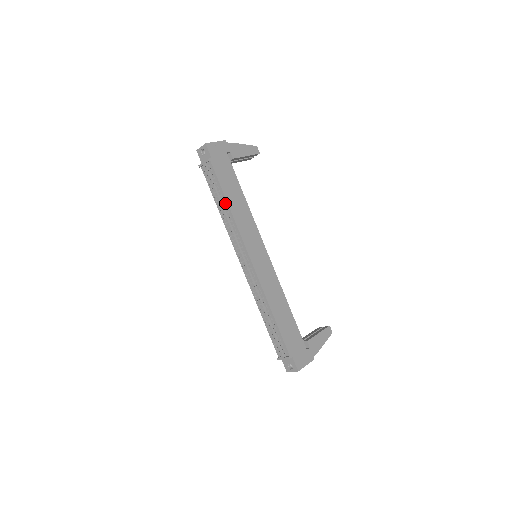
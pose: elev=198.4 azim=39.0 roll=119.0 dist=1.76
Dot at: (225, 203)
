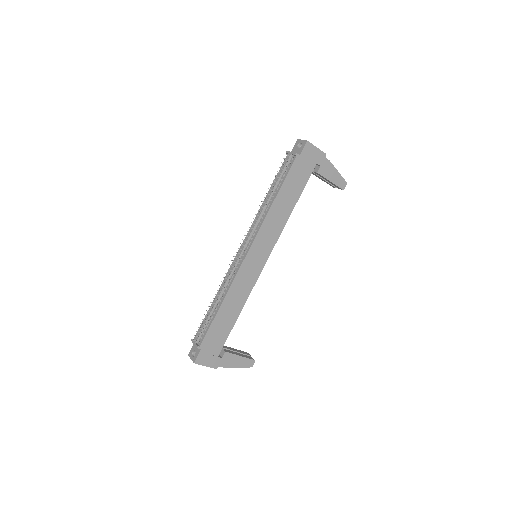
Dot at: (274, 196)
